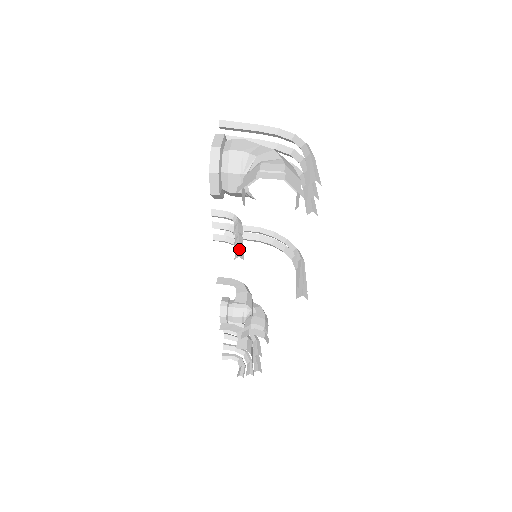
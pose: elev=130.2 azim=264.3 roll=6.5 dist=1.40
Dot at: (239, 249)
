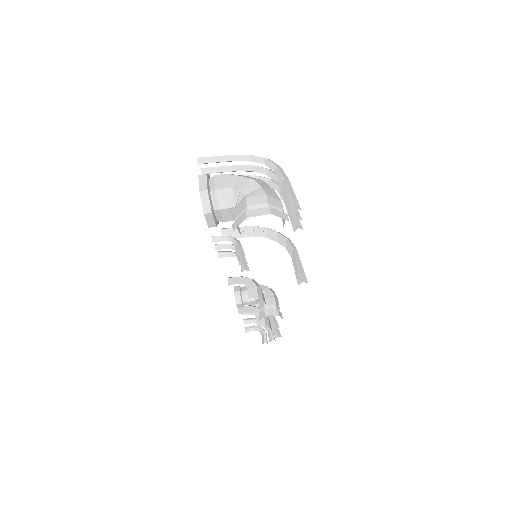
Dot at: occluded
